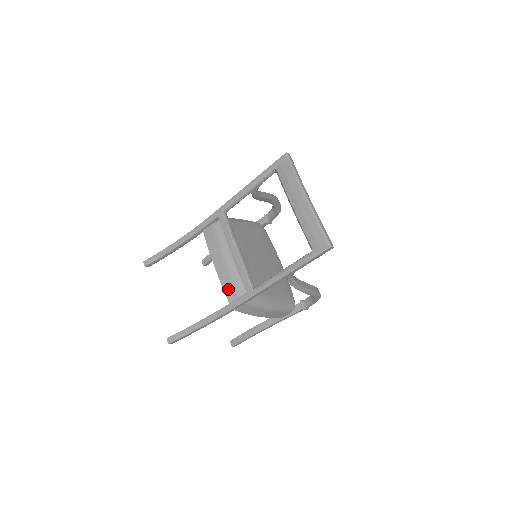
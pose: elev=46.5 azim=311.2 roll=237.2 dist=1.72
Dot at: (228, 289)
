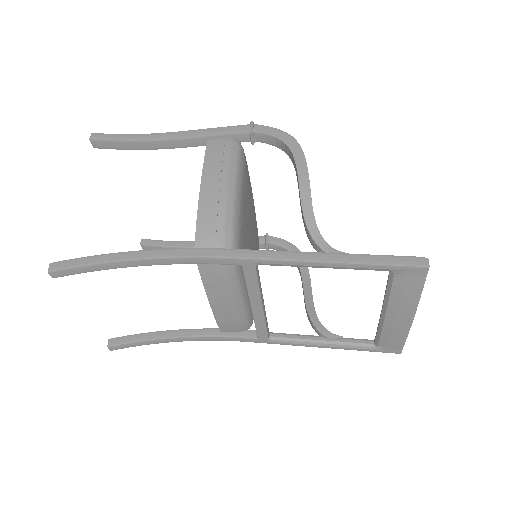
Dot at: (225, 325)
